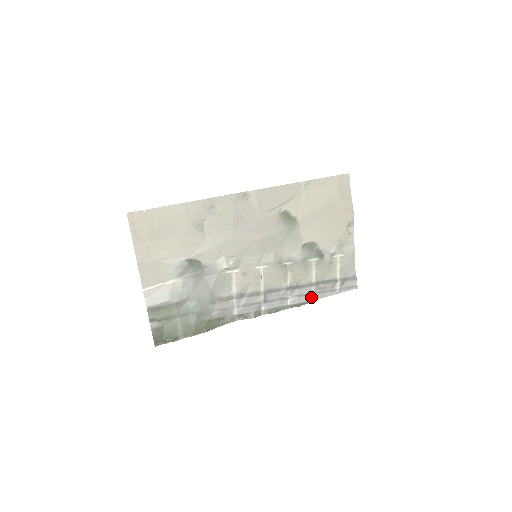
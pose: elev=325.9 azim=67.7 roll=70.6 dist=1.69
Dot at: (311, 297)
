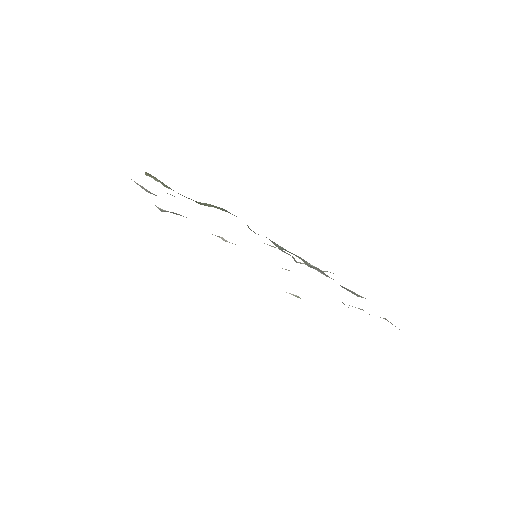
Dot at: occluded
